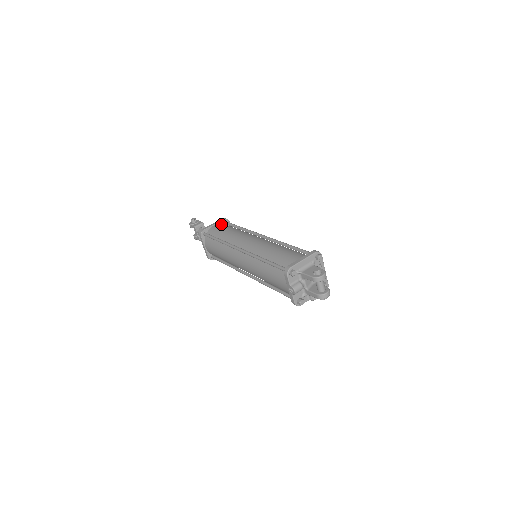
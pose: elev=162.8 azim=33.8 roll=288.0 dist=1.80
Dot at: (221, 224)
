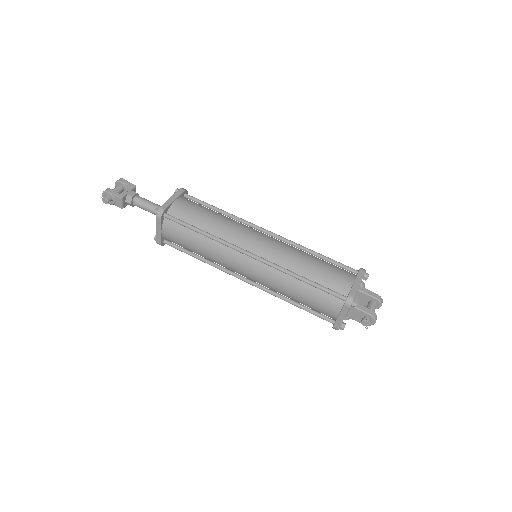
Dot at: (167, 228)
